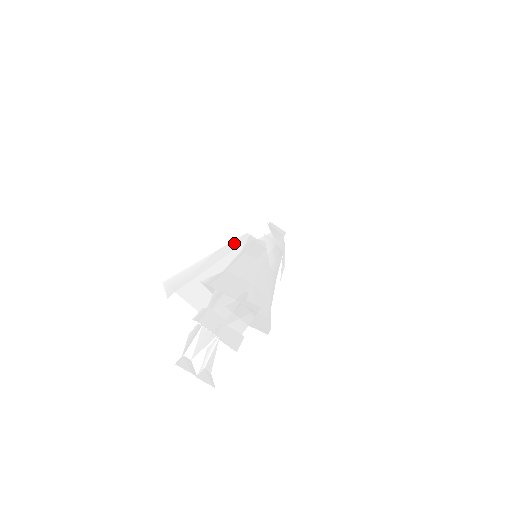
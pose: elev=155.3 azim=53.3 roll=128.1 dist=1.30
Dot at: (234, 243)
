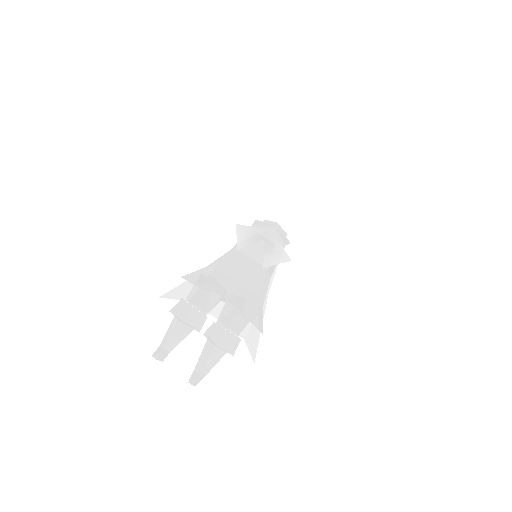
Dot at: occluded
